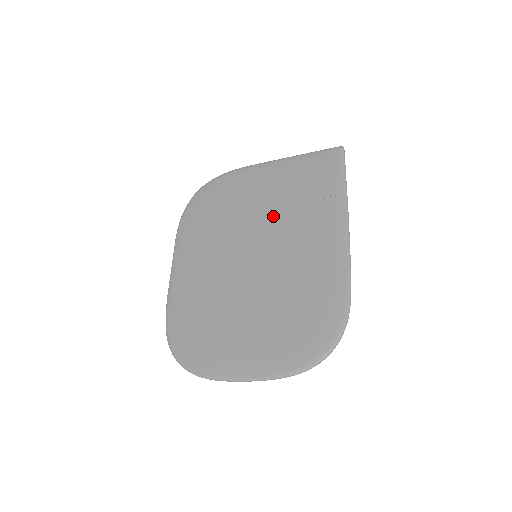
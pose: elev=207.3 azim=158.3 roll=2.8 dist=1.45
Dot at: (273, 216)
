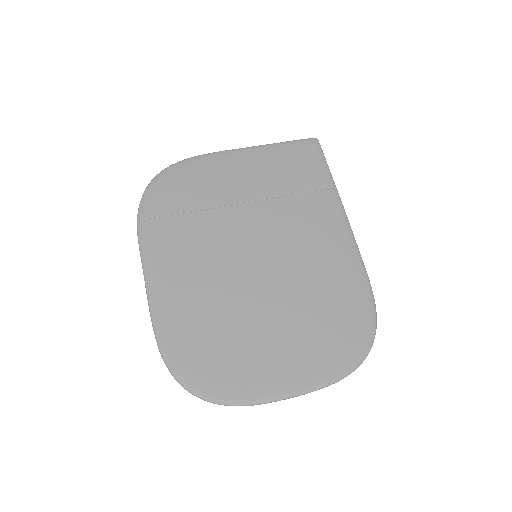
Dot at: (264, 210)
